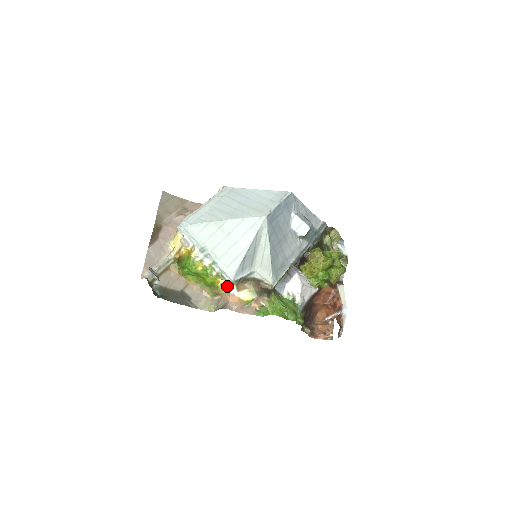
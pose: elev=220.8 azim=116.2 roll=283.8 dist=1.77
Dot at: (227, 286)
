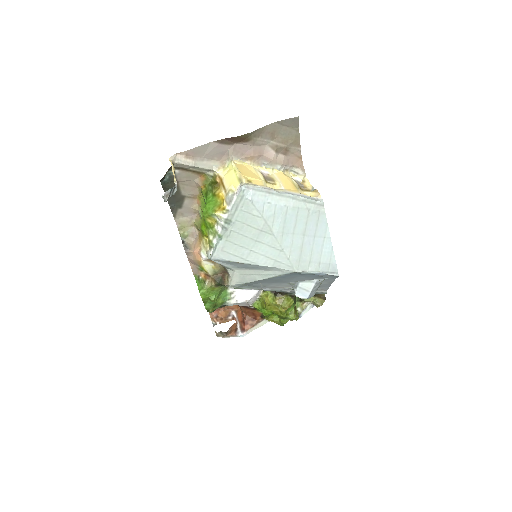
Dot at: (206, 250)
